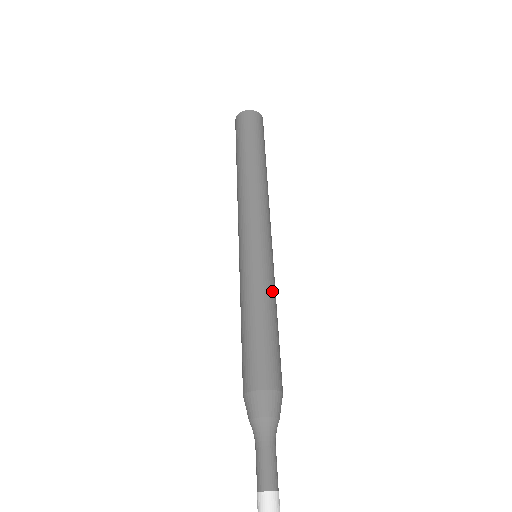
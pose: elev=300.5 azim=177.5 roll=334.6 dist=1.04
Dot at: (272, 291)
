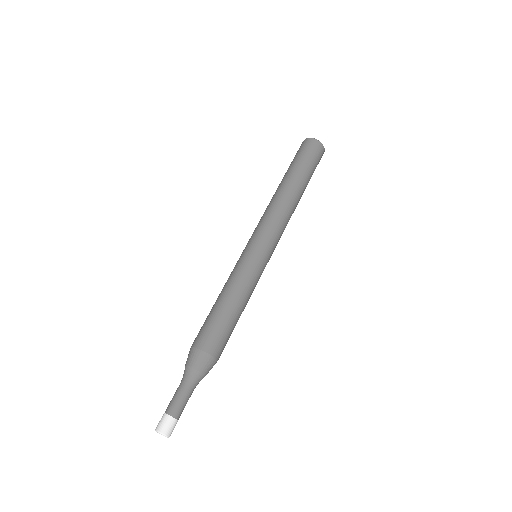
Dot at: (249, 286)
